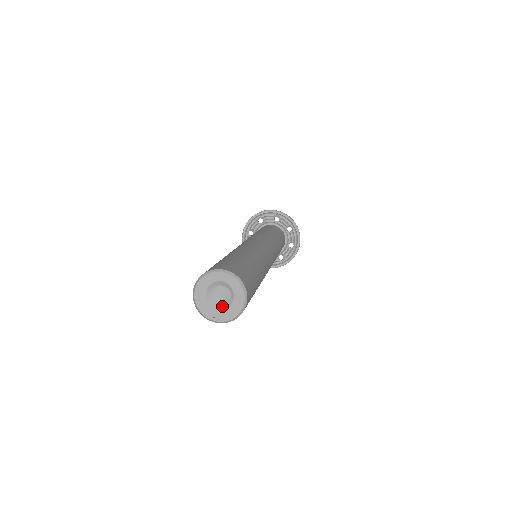
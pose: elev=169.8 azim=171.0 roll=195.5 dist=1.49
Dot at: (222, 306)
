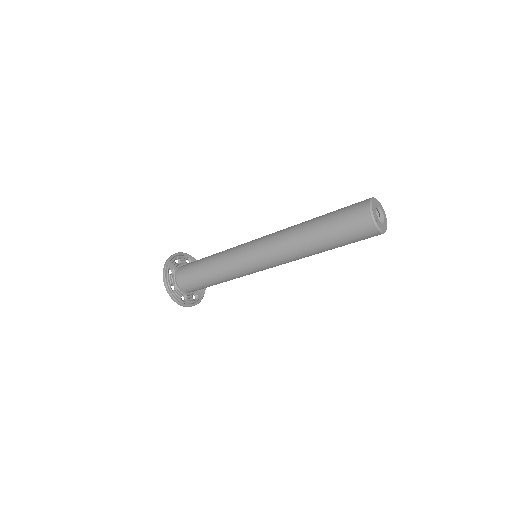
Dot at: occluded
